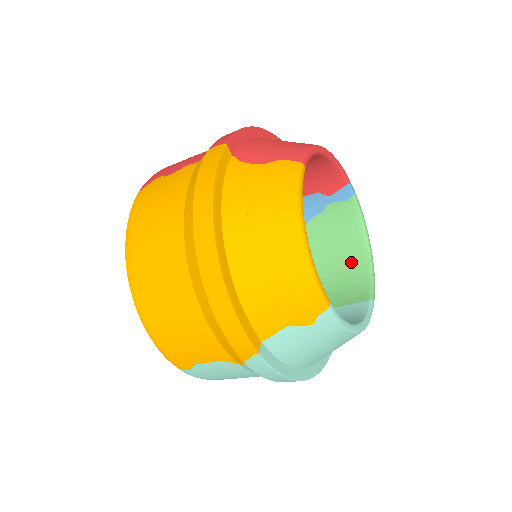
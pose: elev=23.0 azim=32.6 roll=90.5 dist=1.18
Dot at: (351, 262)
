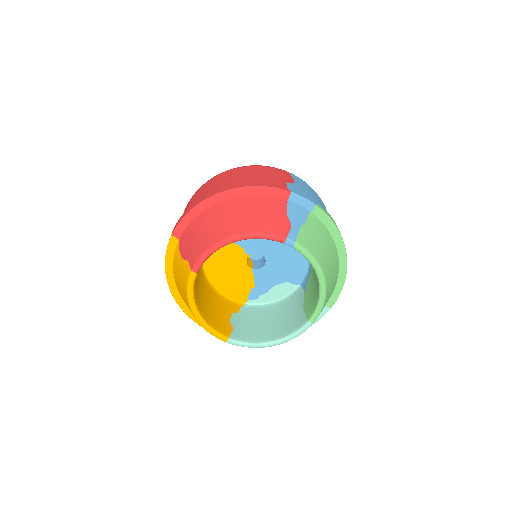
Dot at: occluded
